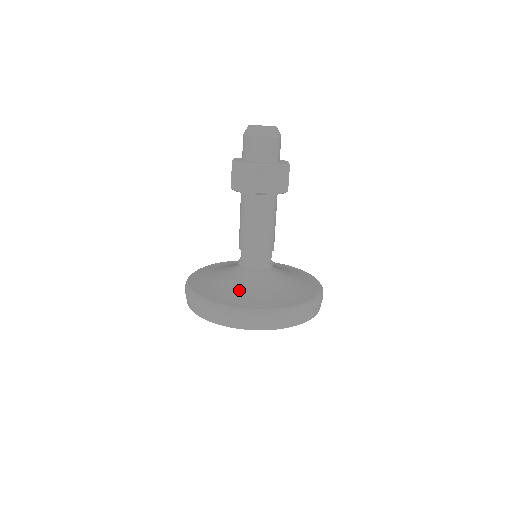
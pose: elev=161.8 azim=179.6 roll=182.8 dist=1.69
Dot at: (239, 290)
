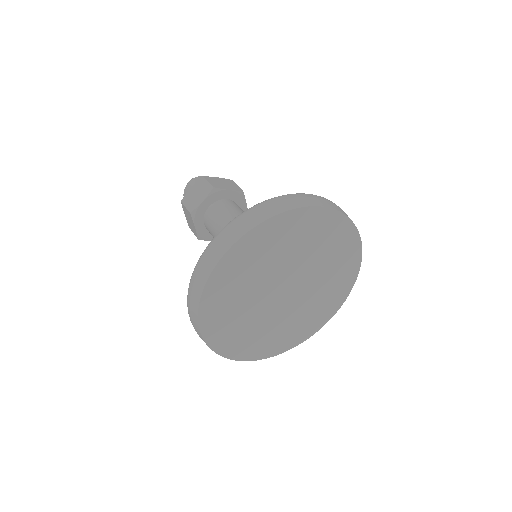
Dot at: occluded
